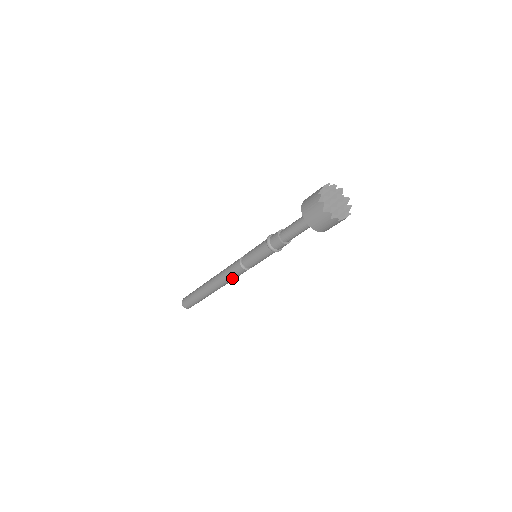
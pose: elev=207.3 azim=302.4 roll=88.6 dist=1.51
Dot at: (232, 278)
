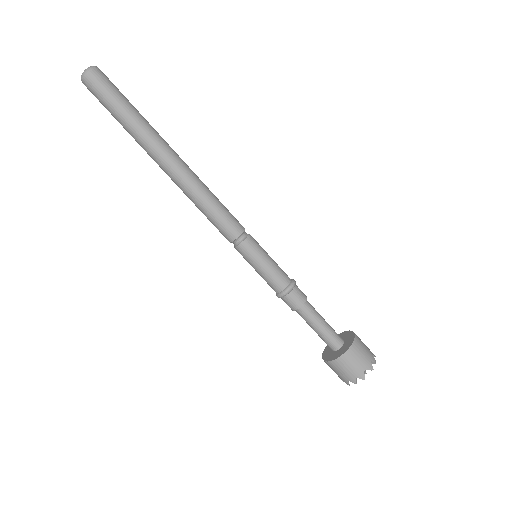
Dot at: occluded
